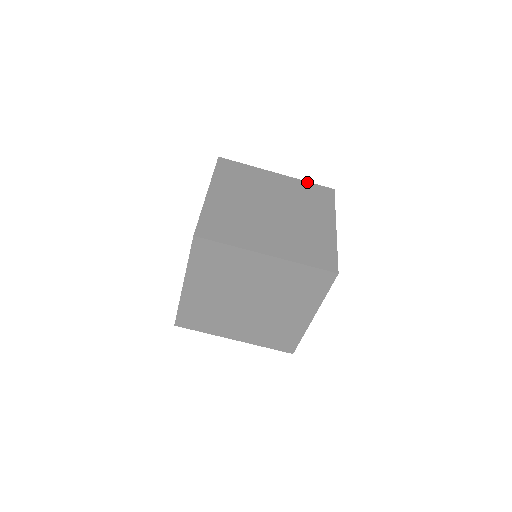
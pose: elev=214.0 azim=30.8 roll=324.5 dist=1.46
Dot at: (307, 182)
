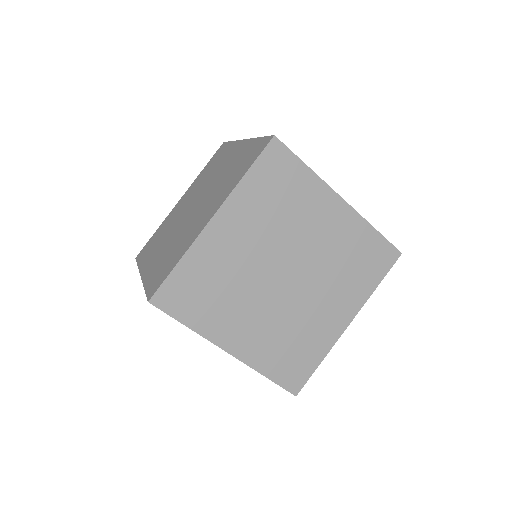
Dot at: occluded
